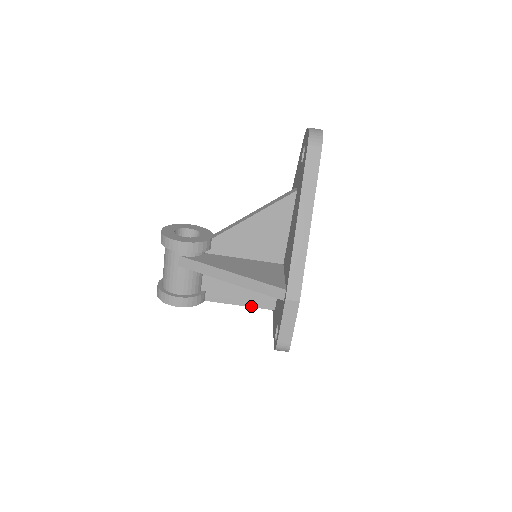
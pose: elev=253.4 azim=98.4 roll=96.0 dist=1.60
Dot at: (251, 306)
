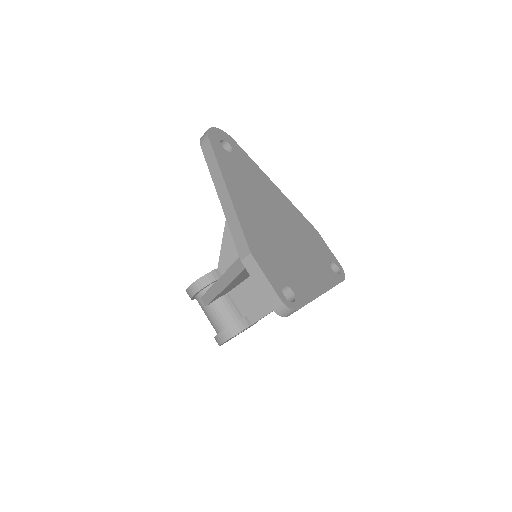
Dot at: occluded
